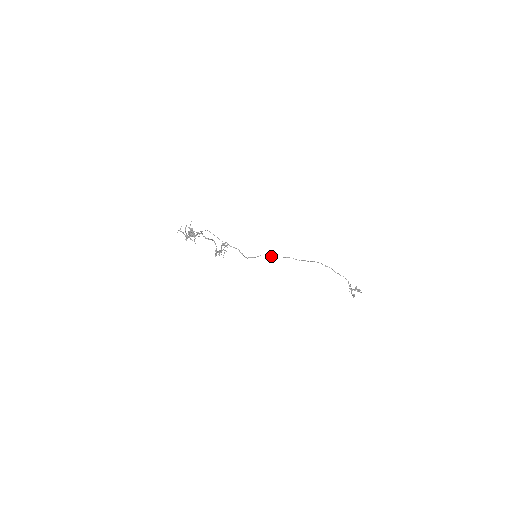
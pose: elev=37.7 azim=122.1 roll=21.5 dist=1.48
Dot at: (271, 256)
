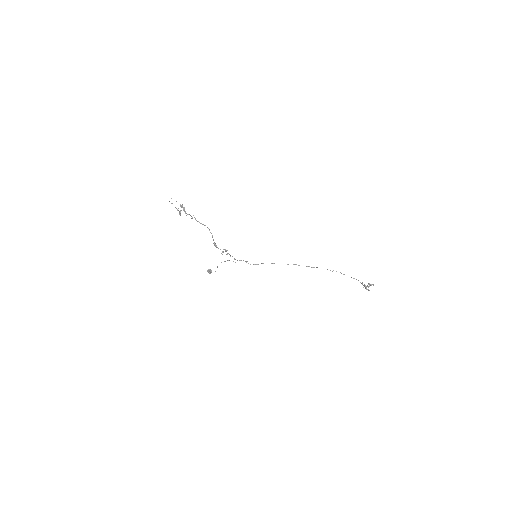
Dot at: (274, 263)
